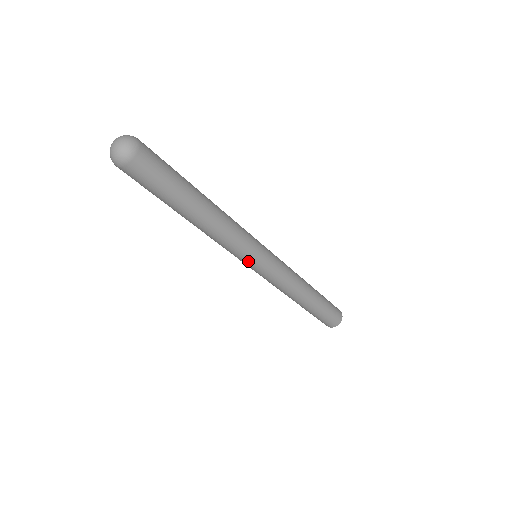
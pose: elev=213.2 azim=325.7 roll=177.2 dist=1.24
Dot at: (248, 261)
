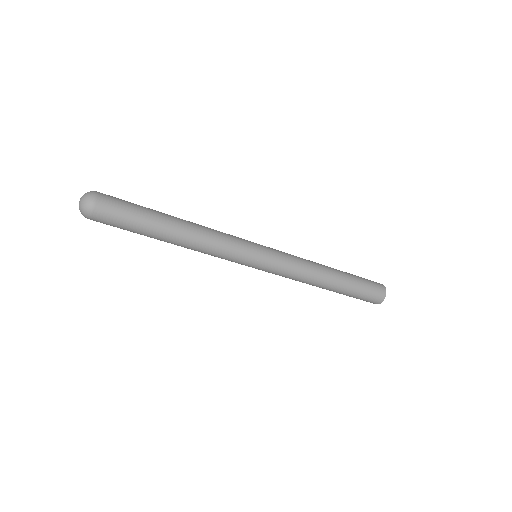
Dot at: (245, 263)
